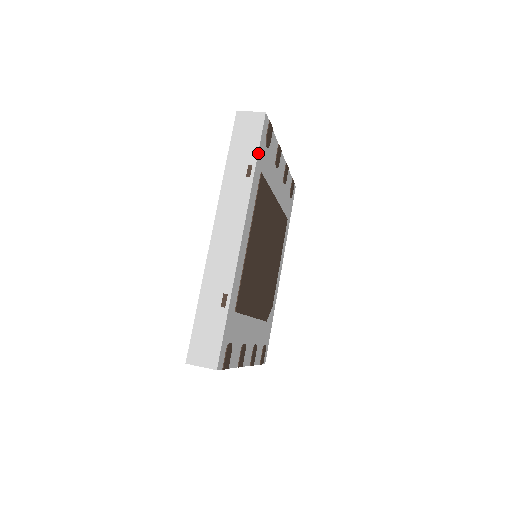
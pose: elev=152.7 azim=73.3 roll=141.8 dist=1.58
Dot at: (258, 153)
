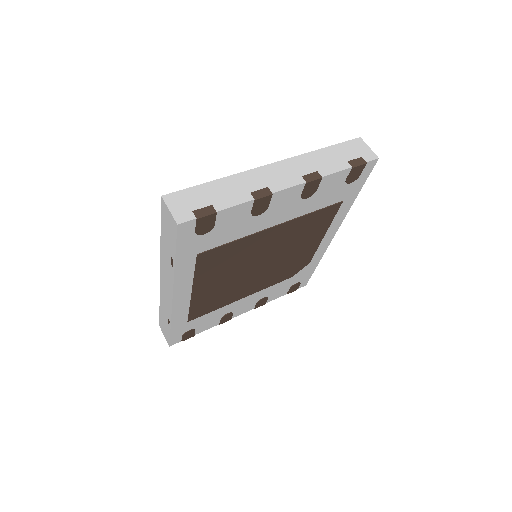
Dot at: (177, 254)
